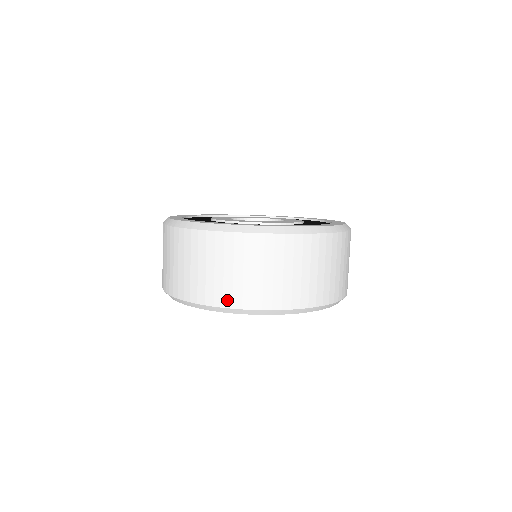
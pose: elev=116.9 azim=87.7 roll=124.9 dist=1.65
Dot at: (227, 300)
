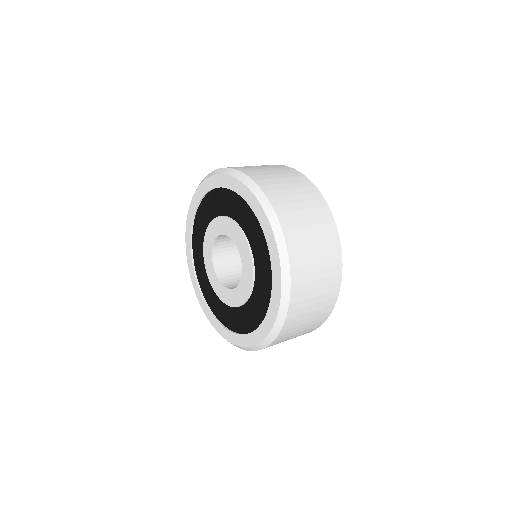
Dot at: (247, 171)
